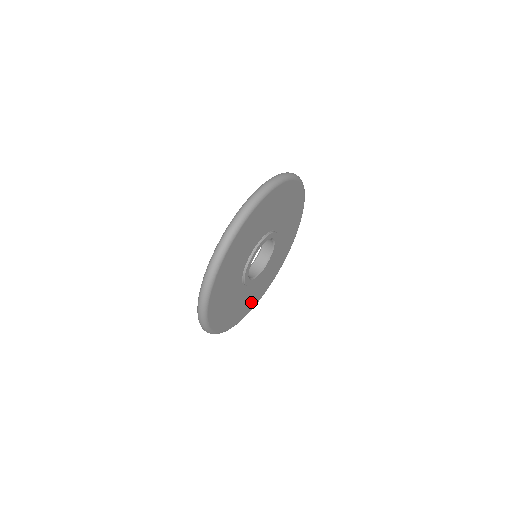
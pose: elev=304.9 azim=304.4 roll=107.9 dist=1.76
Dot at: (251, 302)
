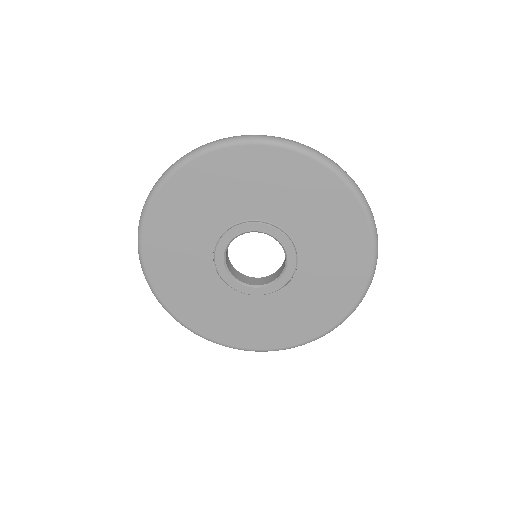
Dot at: (173, 281)
